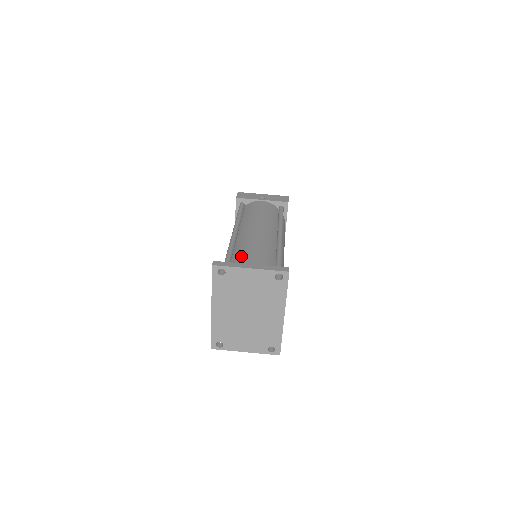
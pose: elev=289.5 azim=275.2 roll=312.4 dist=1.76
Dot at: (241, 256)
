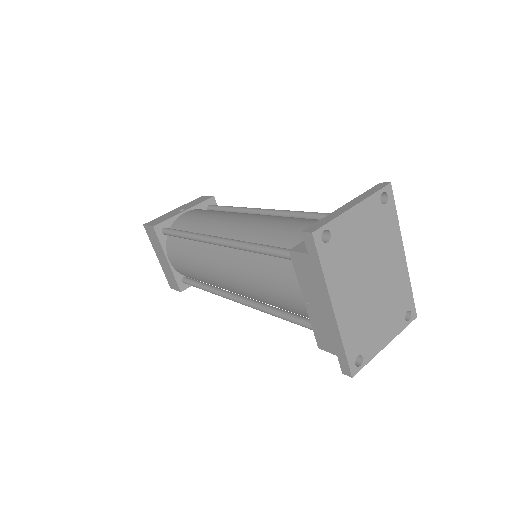
Dot at: (283, 235)
